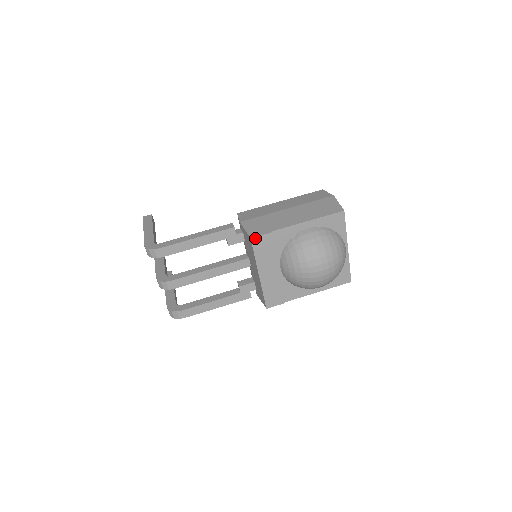
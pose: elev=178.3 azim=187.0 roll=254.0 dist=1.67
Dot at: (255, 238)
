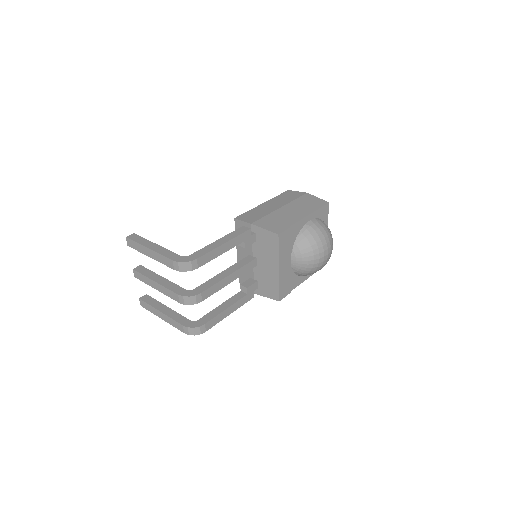
Dot at: (281, 234)
